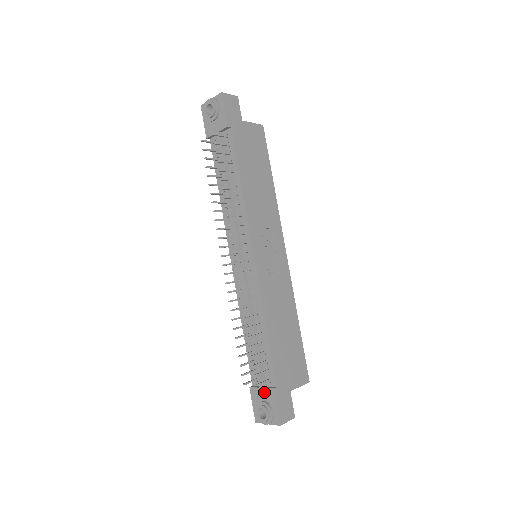
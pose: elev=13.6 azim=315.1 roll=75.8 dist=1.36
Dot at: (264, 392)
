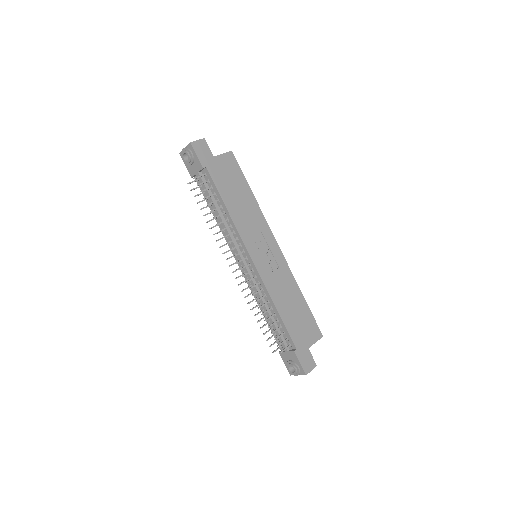
Dot at: (289, 354)
